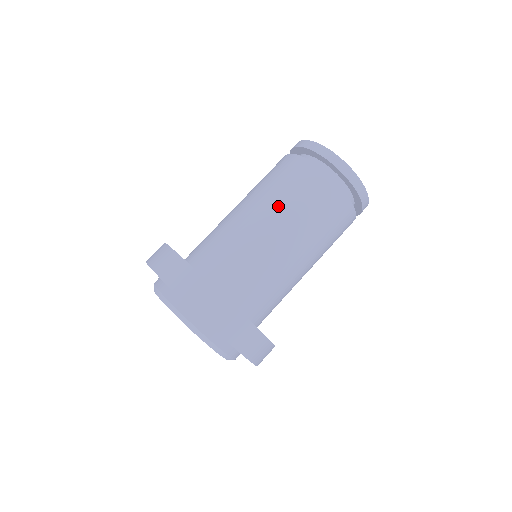
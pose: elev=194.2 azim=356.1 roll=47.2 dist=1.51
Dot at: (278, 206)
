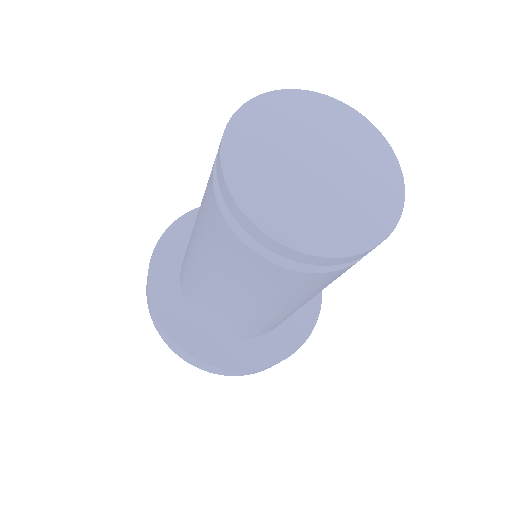
Dot at: (199, 242)
